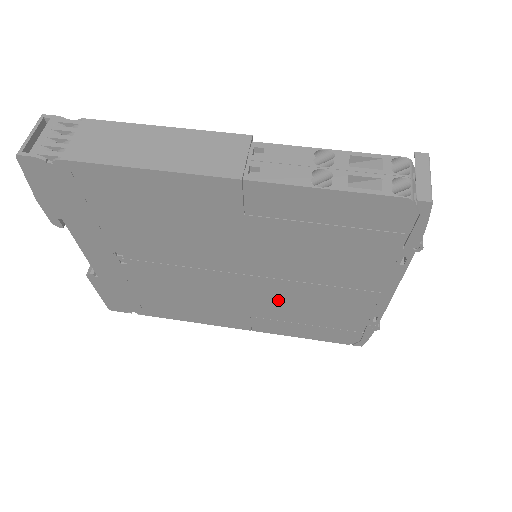
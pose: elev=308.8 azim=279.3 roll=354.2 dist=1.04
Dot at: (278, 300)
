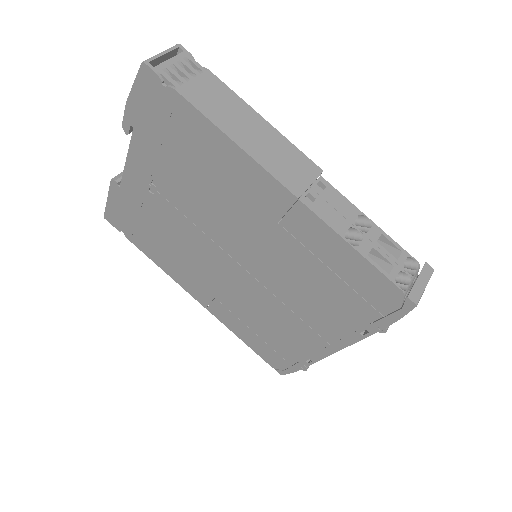
Dot at: (248, 299)
